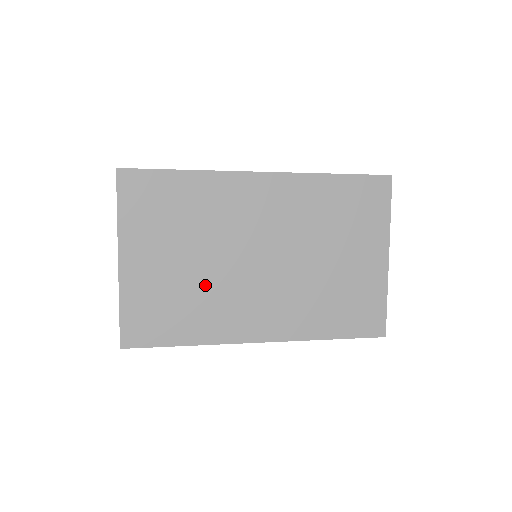
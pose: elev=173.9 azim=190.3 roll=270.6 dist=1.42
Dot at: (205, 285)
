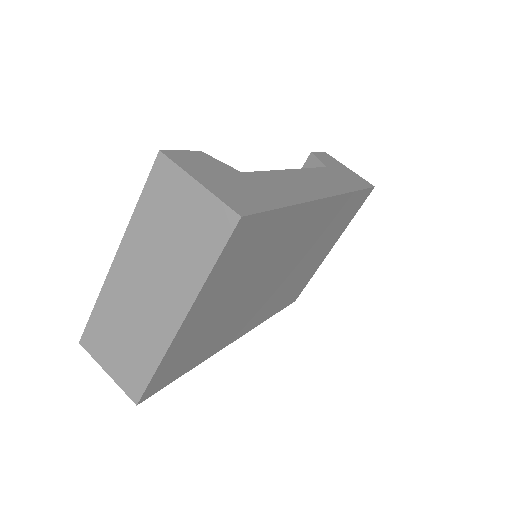
Dot at: (233, 313)
